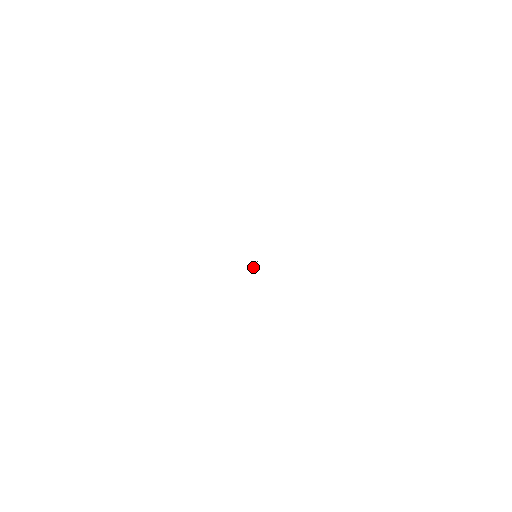
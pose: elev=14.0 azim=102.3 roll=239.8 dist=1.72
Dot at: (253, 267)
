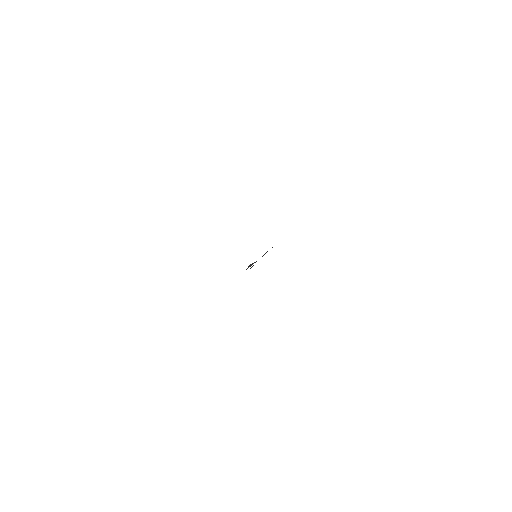
Dot at: (249, 265)
